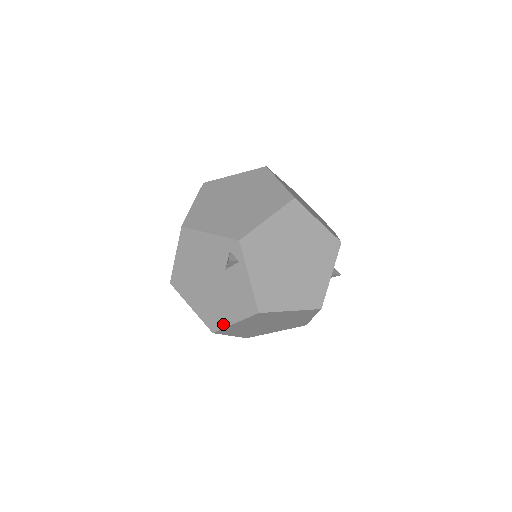
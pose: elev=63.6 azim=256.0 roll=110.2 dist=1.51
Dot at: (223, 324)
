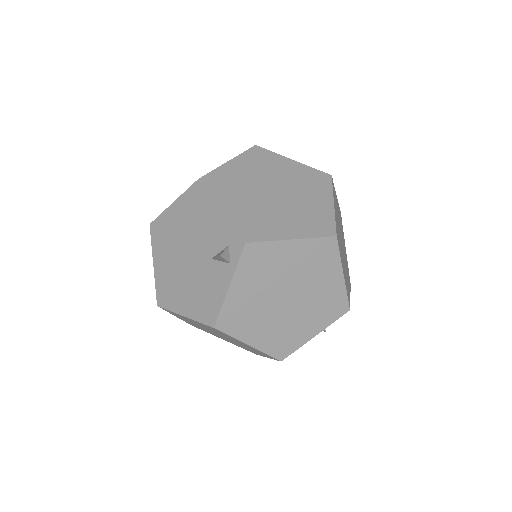
Dot at: (173, 307)
